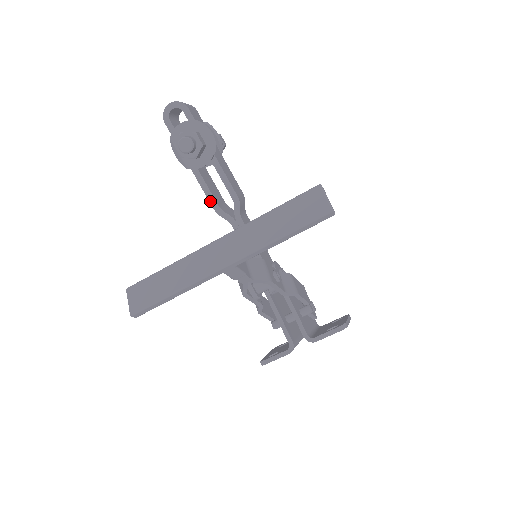
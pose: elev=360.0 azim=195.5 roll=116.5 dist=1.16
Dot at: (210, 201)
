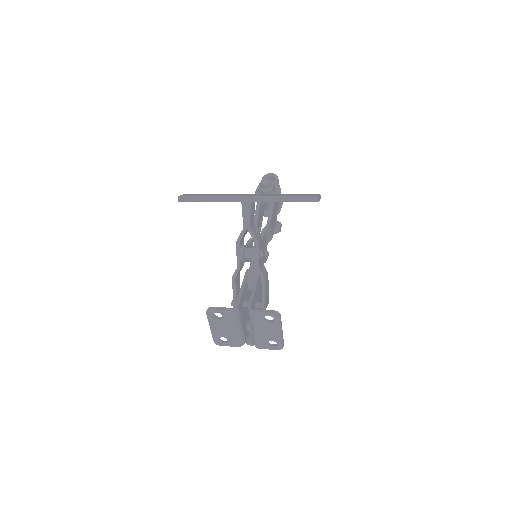
Dot at: (254, 218)
